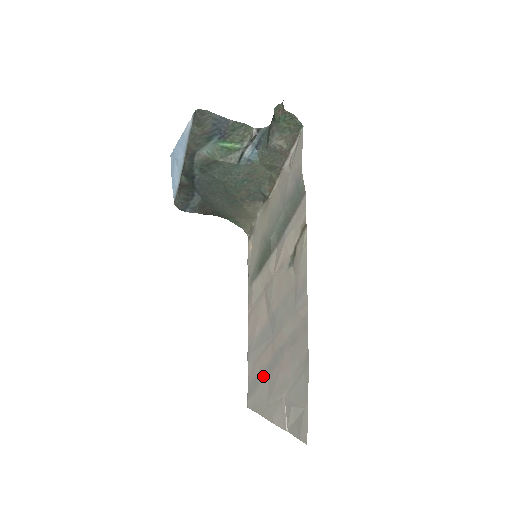
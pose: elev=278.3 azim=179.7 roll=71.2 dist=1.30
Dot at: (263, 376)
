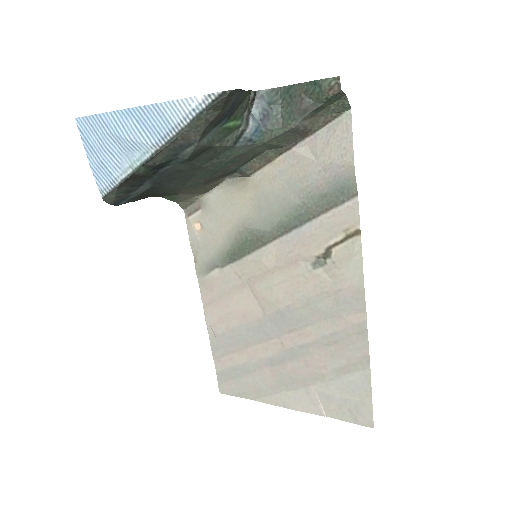
Dot at: (259, 368)
